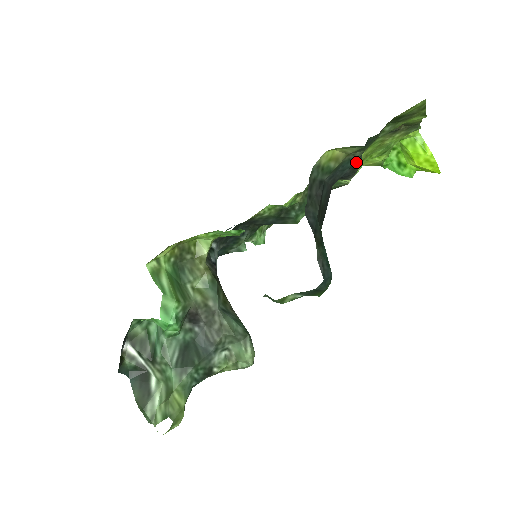
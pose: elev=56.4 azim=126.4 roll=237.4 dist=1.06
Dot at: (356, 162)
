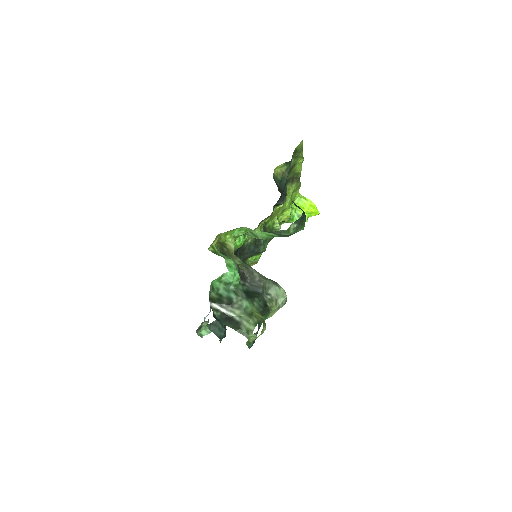
Dot at: (285, 187)
